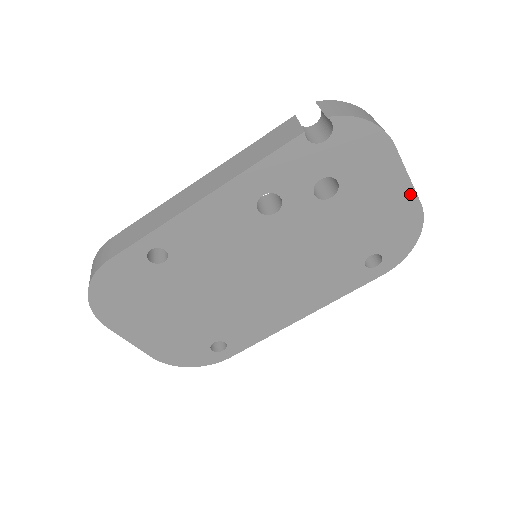
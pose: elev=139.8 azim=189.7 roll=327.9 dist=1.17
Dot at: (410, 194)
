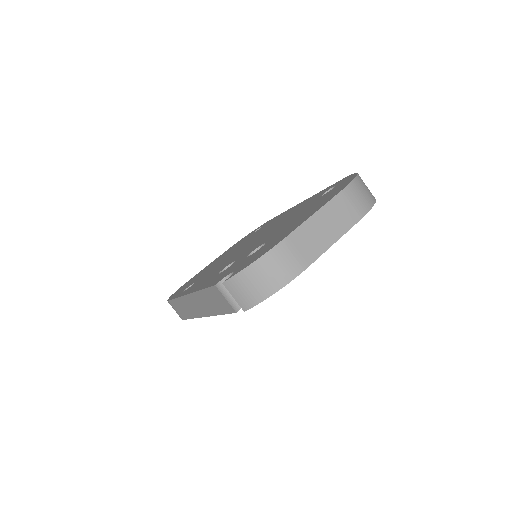
Dot at: (345, 231)
